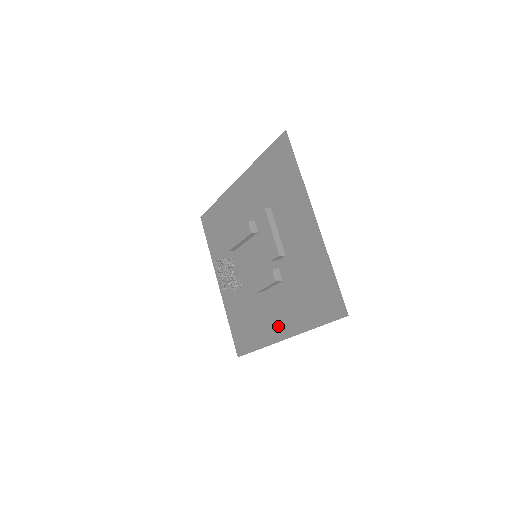
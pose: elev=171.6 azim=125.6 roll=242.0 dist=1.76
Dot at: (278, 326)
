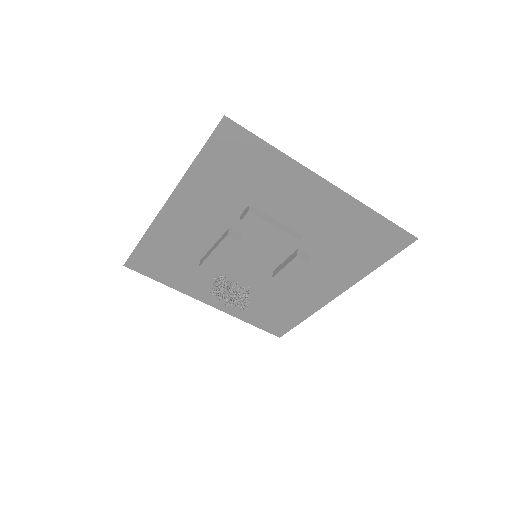
Dot at: (325, 291)
